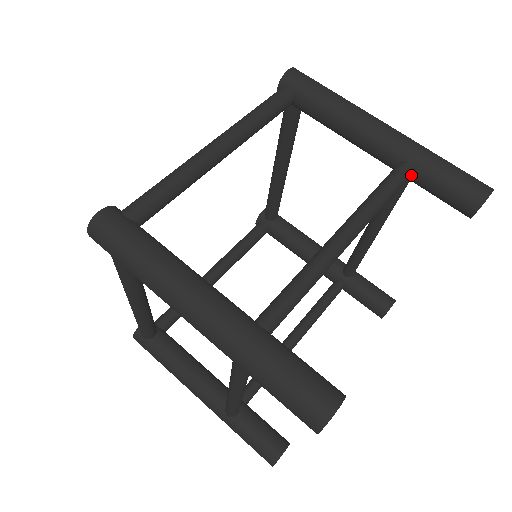
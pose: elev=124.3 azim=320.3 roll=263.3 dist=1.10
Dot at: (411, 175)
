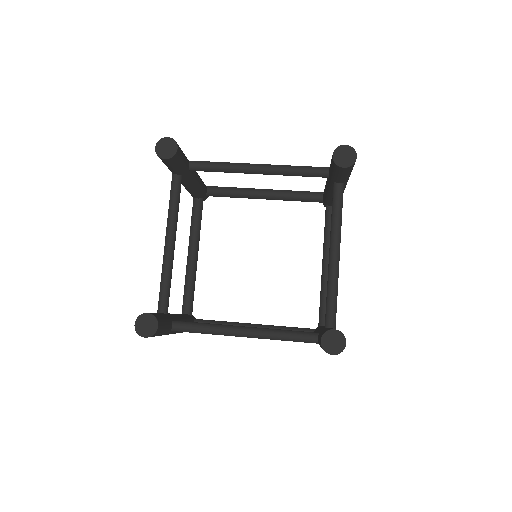
Dot at: occluded
